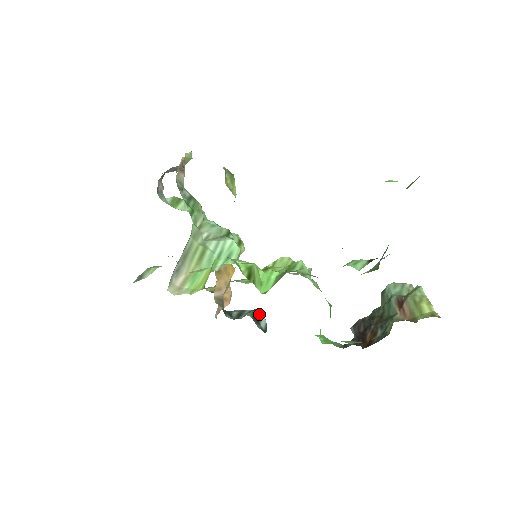
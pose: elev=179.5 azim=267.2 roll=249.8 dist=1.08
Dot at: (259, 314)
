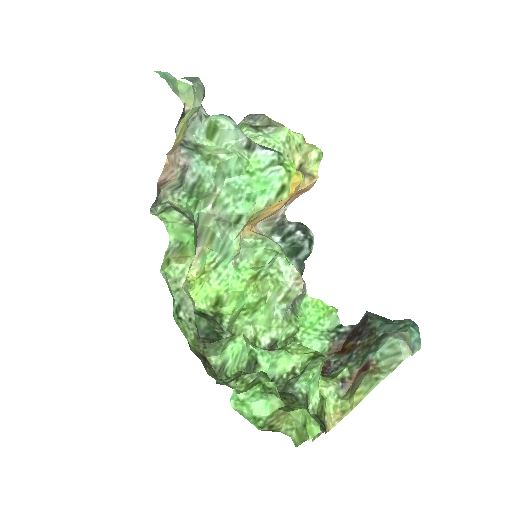
Dot at: (299, 249)
